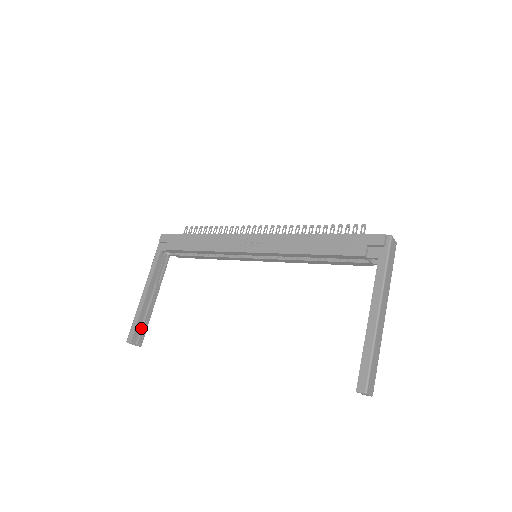
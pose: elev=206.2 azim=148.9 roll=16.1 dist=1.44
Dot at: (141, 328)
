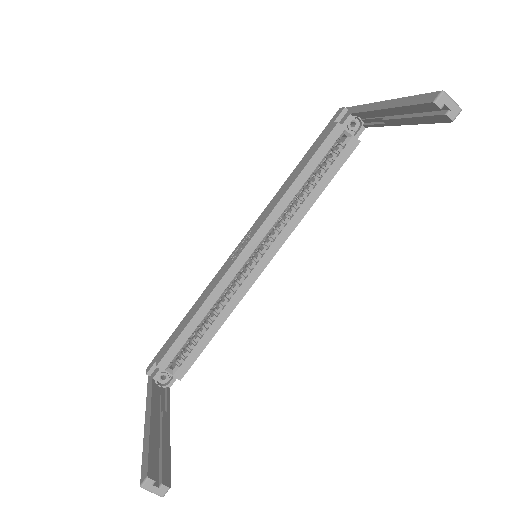
Dot at: (159, 463)
